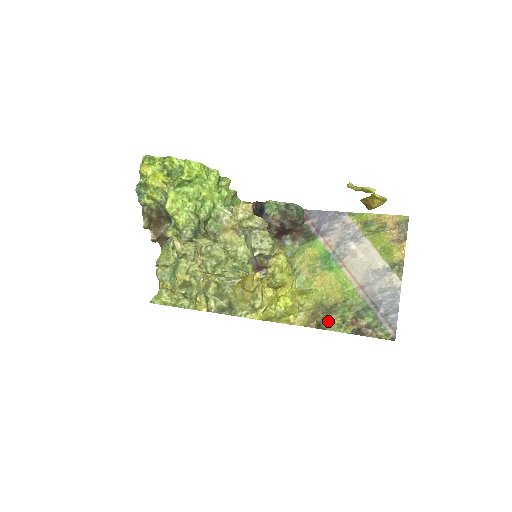
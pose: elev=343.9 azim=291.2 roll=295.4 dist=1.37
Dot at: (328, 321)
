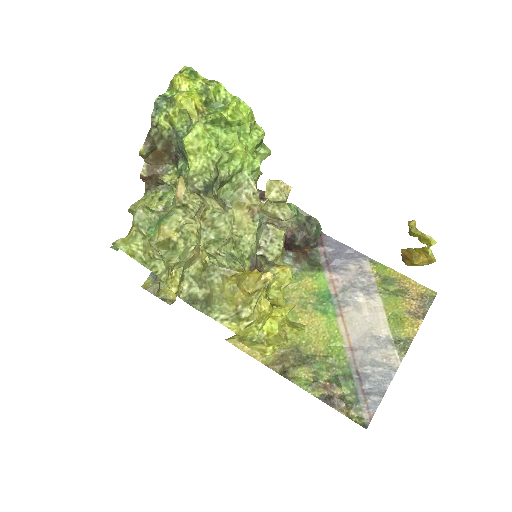
Dot at: (297, 371)
